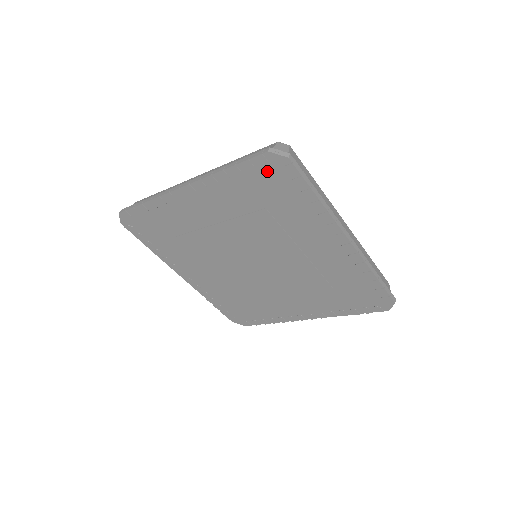
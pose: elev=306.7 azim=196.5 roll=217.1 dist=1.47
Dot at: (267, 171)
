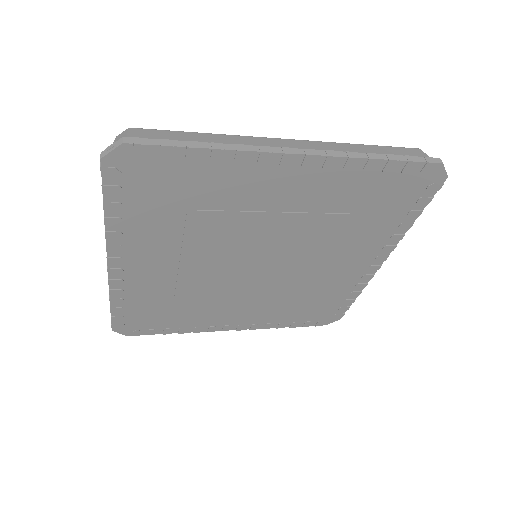
Dot at: (414, 180)
